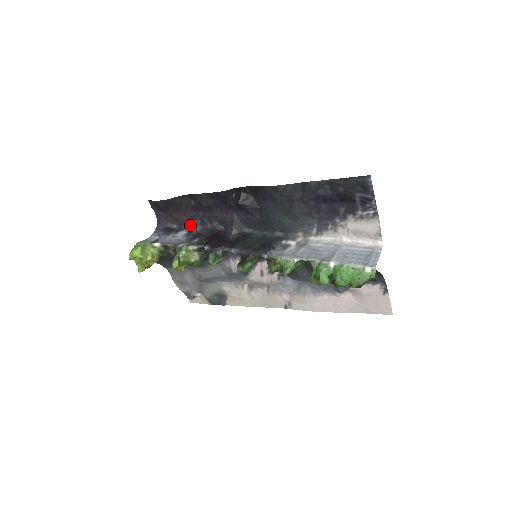
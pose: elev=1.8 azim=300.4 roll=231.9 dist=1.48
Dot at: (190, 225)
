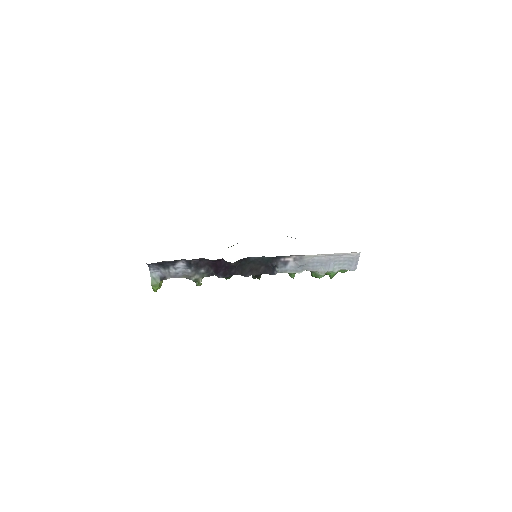
Dot at: (183, 260)
